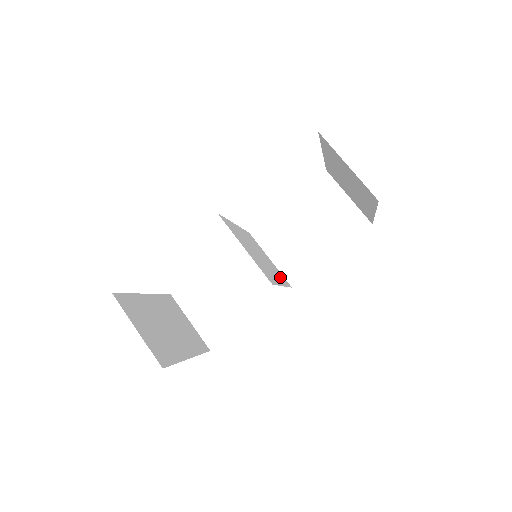
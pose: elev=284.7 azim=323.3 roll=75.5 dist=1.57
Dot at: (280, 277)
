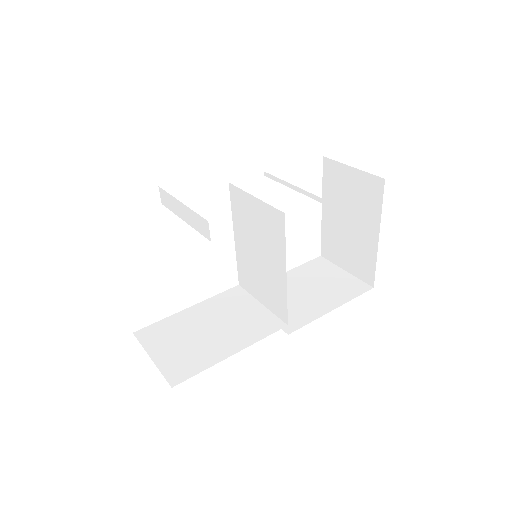
Dot at: (278, 300)
